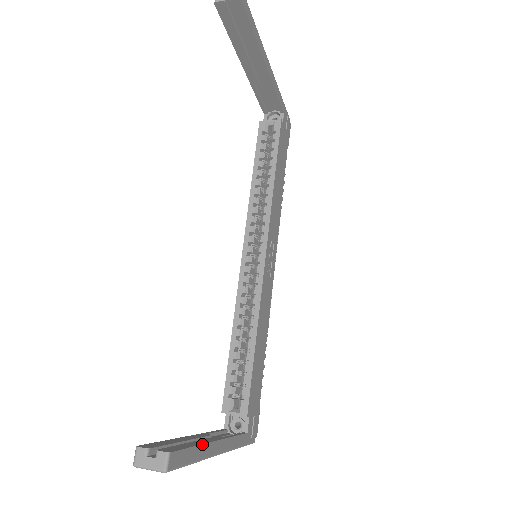
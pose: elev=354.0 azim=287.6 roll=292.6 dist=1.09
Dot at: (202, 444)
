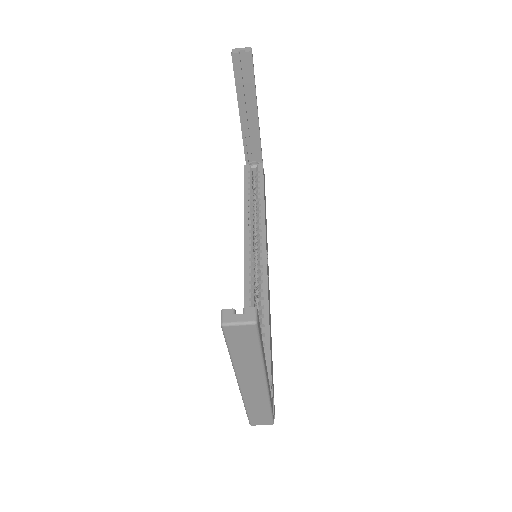
Dot at: occluded
